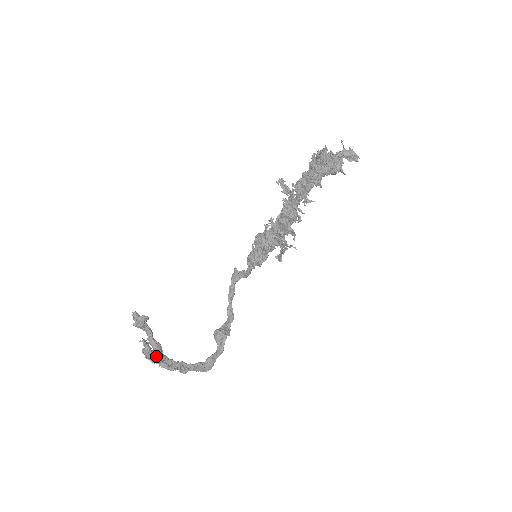
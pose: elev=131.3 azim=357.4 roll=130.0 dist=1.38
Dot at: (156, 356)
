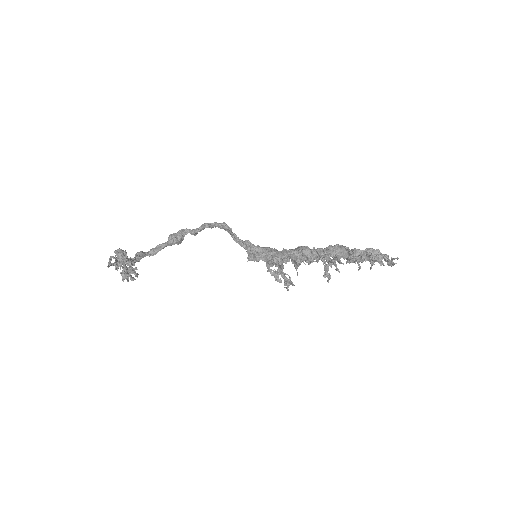
Dot at: occluded
